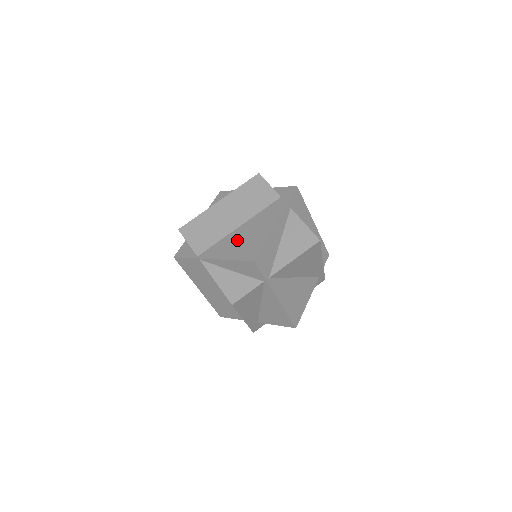
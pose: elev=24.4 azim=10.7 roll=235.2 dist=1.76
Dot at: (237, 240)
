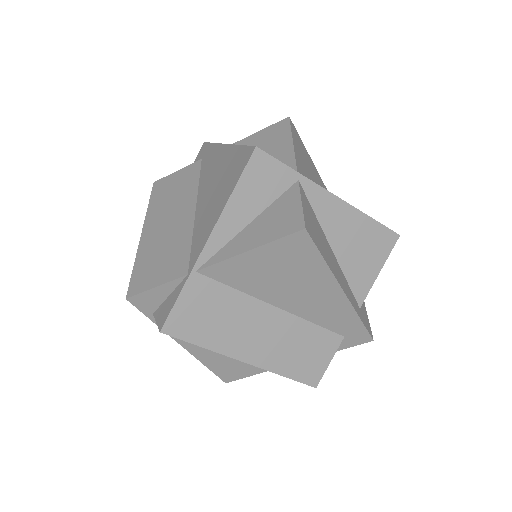
Dot at: (210, 201)
